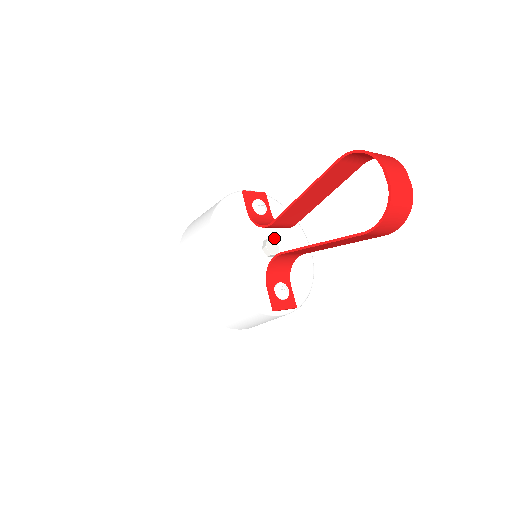
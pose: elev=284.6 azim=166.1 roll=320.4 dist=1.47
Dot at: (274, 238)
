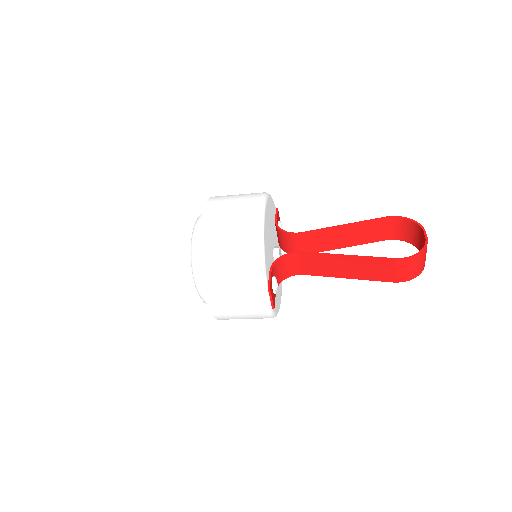
Dot at: occluded
